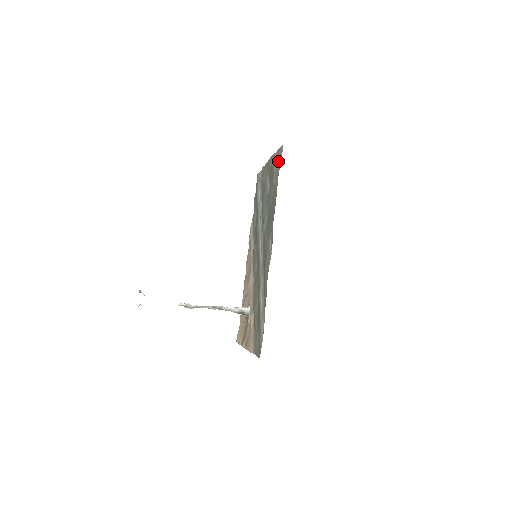
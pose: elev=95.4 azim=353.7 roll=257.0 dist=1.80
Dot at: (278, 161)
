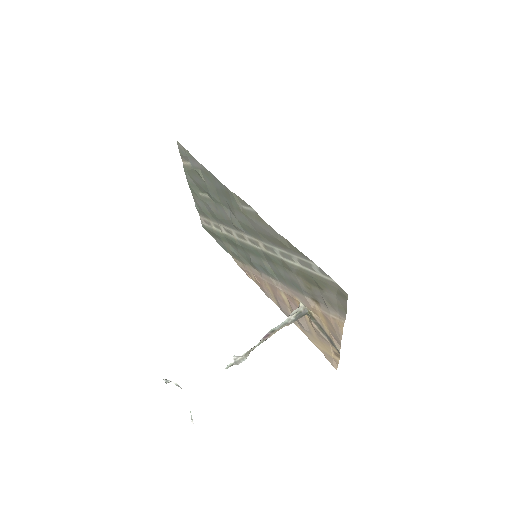
Dot at: (186, 157)
